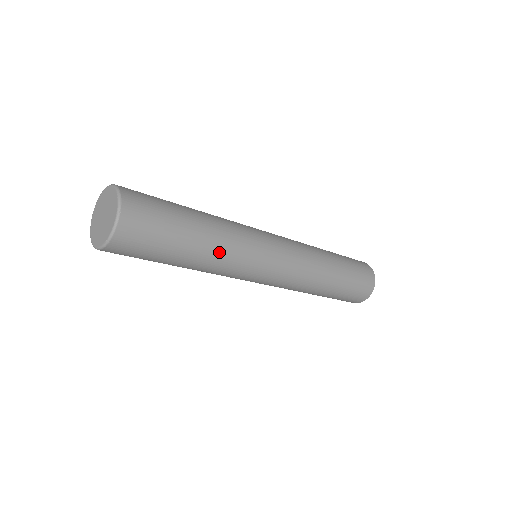
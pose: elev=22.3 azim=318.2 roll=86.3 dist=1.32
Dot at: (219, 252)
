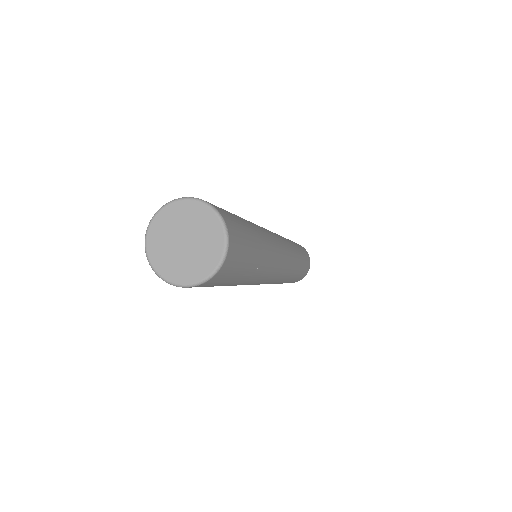
Dot at: (267, 254)
